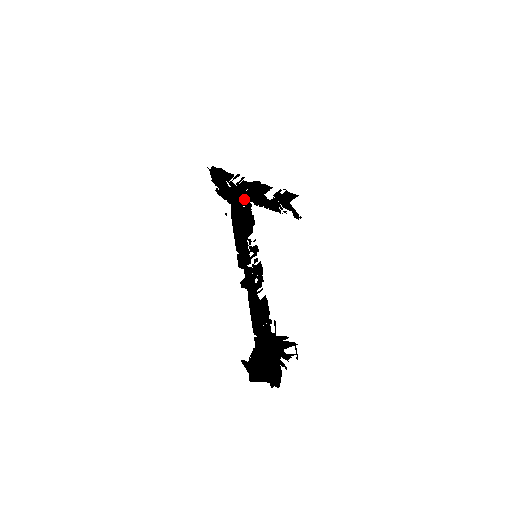
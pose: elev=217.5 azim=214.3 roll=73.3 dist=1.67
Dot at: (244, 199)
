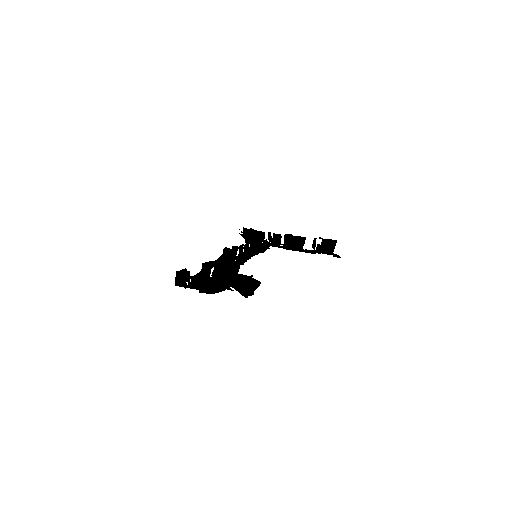
Dot at: (271, 243)
